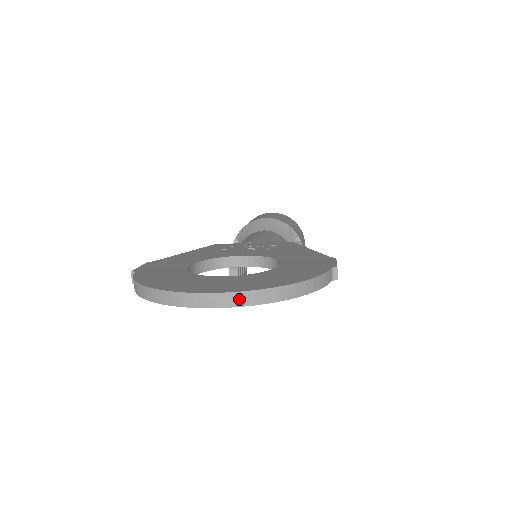
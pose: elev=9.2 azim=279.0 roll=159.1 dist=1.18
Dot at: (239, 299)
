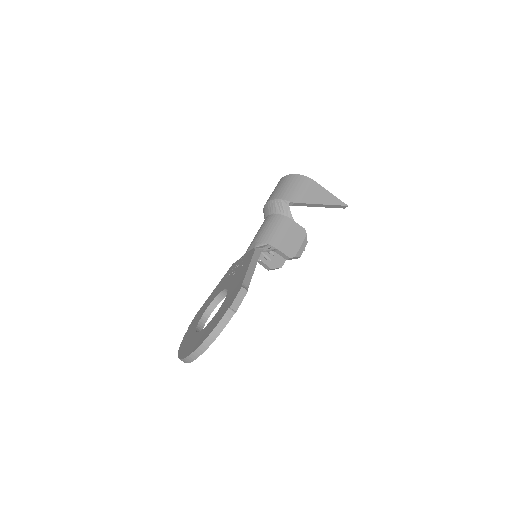
Dot at: (191, 358)
